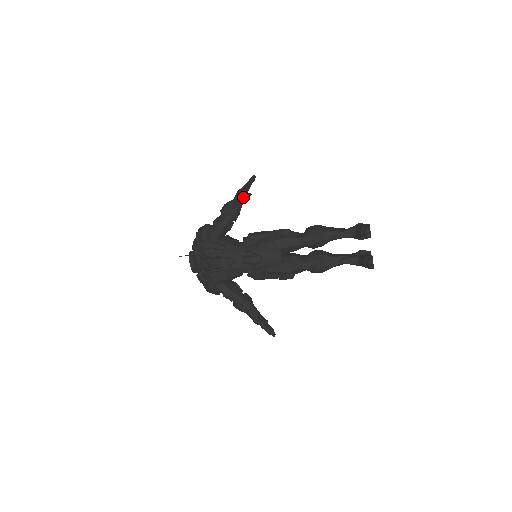
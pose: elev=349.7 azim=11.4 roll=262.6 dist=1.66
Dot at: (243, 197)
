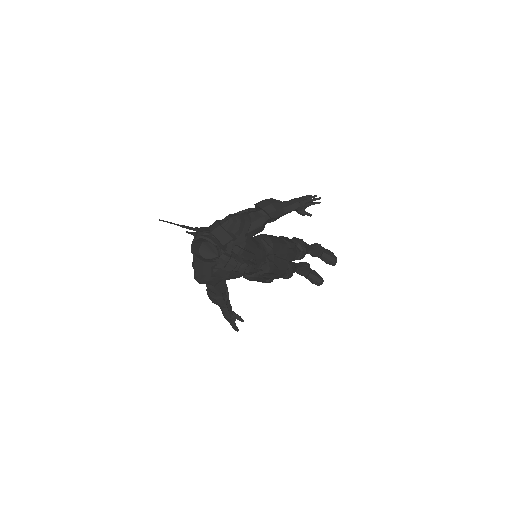
Dot at: (302, 213)
